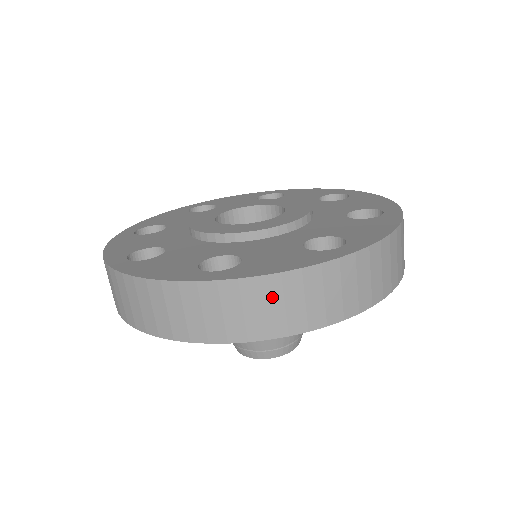
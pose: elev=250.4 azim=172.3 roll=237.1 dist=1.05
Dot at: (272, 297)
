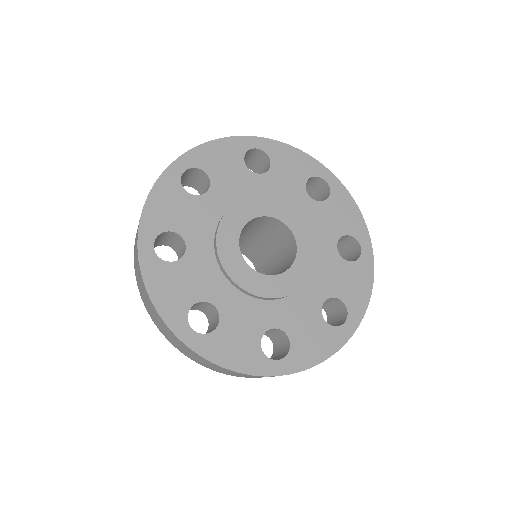
Dot at: (214, 366)
